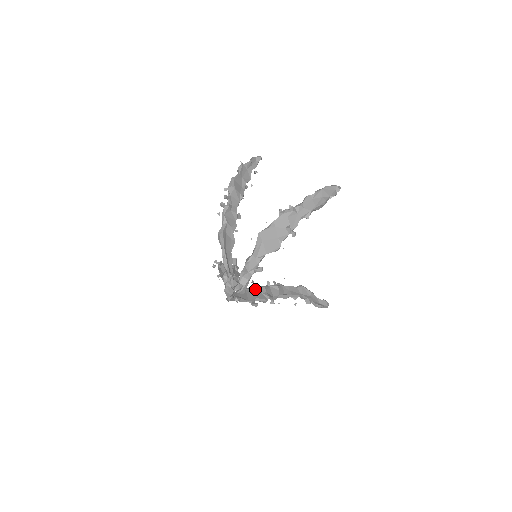
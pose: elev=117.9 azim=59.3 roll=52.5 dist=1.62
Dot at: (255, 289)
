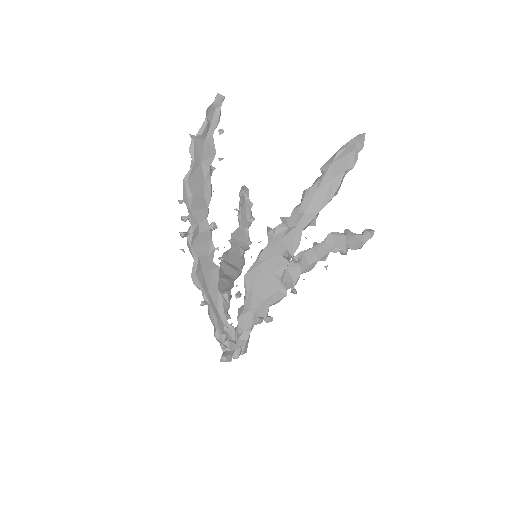
Dot at: occluded
